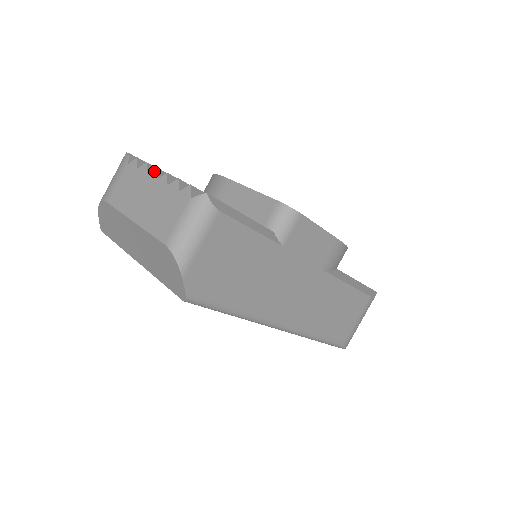
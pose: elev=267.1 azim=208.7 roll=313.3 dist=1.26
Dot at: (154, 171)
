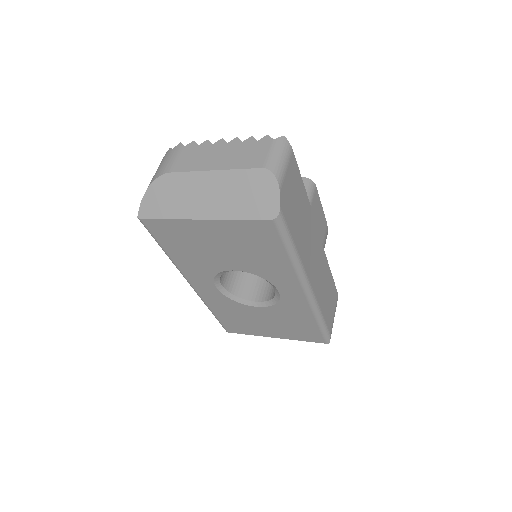
Dot at: (221, 140)
